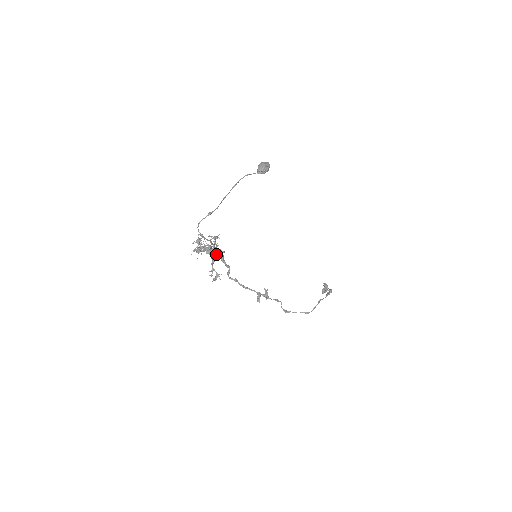
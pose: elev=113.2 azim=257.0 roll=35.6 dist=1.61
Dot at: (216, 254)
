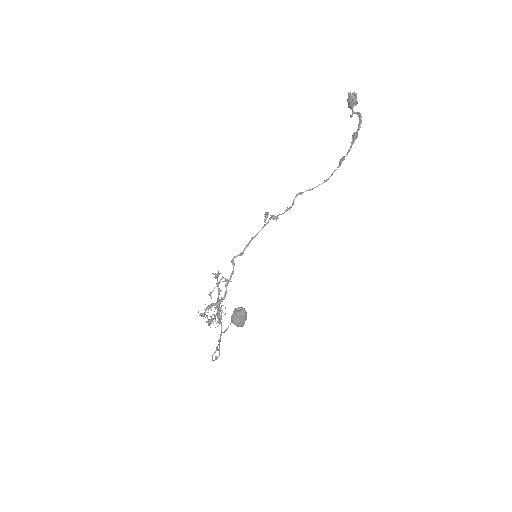
Dot at: (222, 301)
